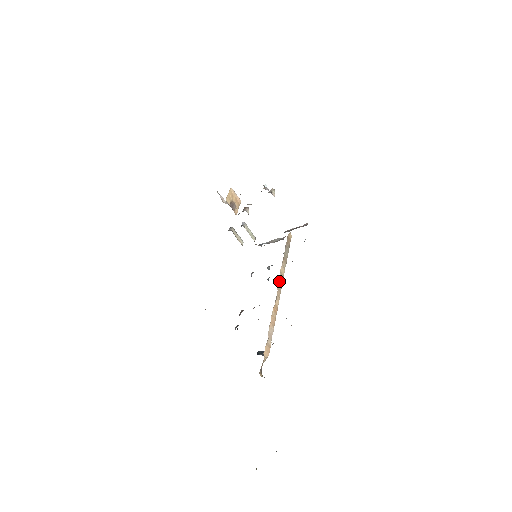
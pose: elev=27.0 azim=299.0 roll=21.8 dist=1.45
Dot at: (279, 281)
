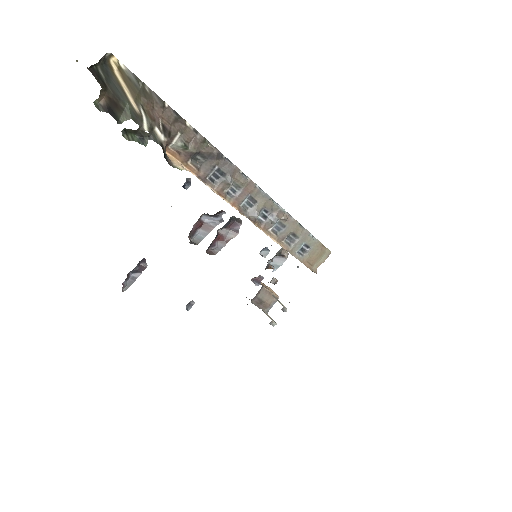
Dot at: occluded
